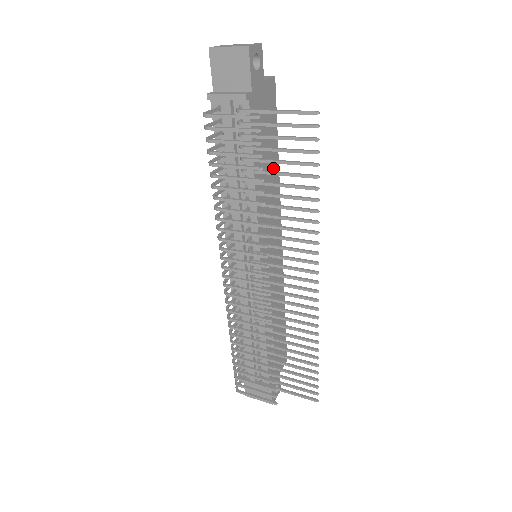
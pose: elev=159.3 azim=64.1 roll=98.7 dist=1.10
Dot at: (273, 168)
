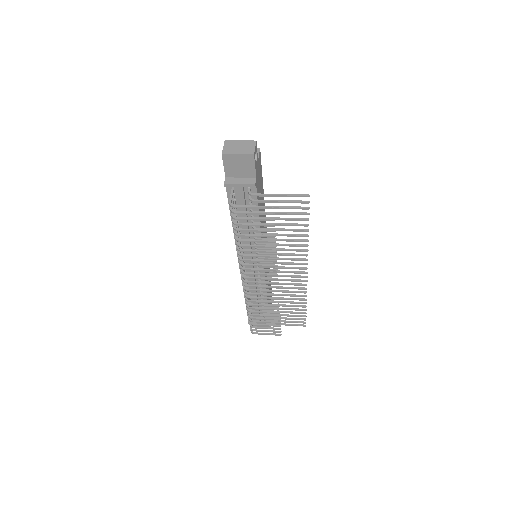
Dot at: (263, 203)
